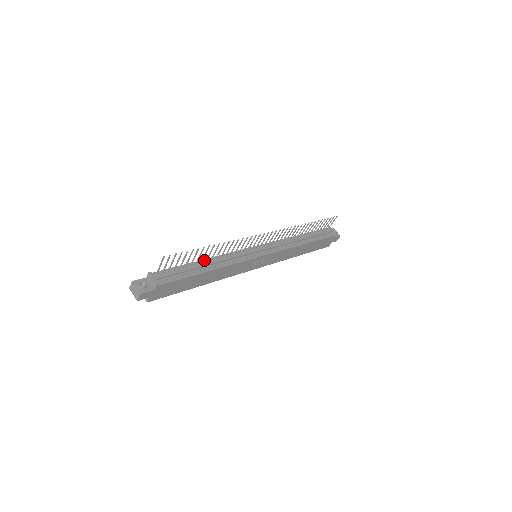
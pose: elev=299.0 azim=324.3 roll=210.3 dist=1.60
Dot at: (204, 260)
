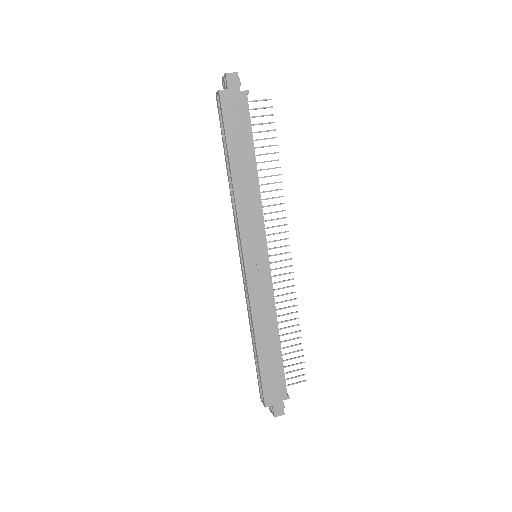
Dot at: occluded
